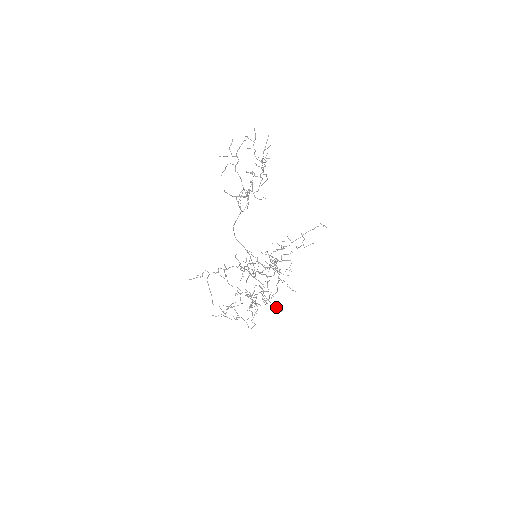
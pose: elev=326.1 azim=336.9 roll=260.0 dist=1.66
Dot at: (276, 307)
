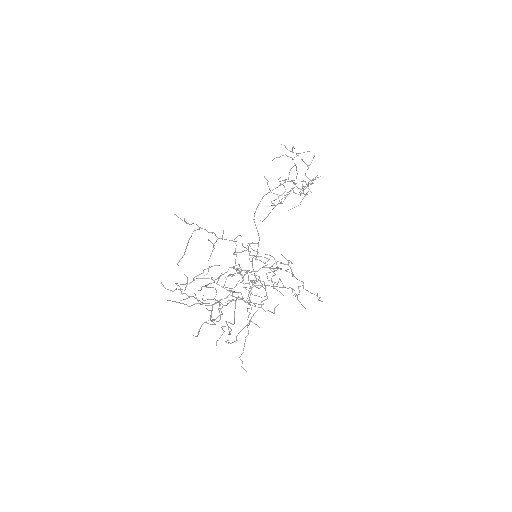
Dot at: occluded
